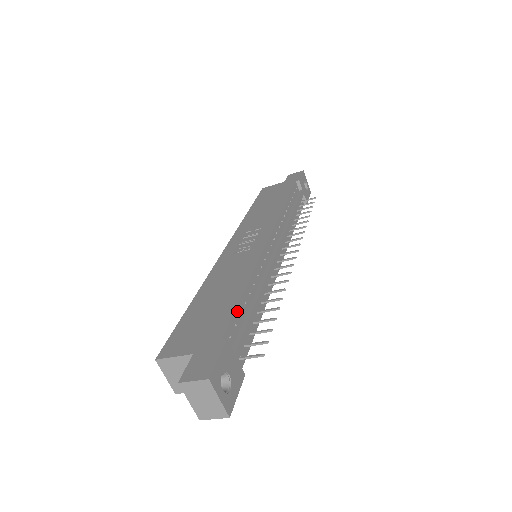
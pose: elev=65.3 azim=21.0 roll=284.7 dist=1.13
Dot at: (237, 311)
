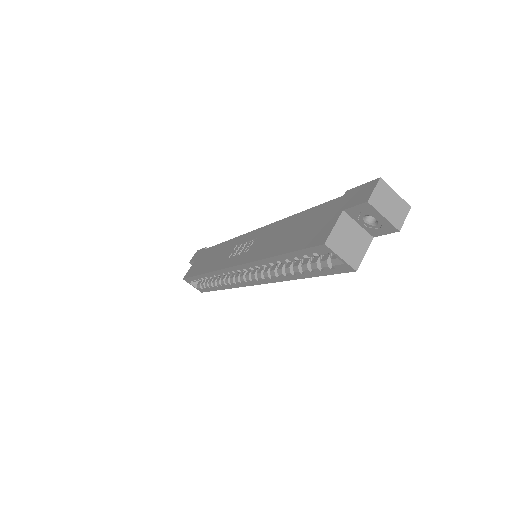
Dot at: occluded
